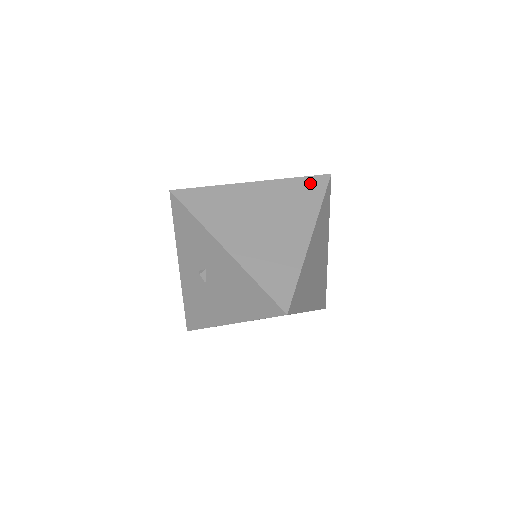
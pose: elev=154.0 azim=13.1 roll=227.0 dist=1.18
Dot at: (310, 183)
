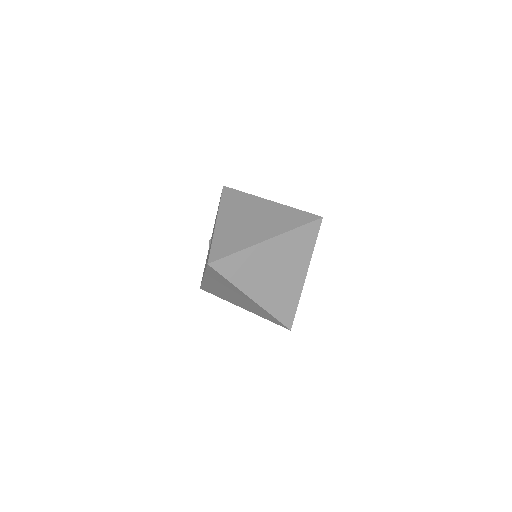
Dot at: (303, 215)
